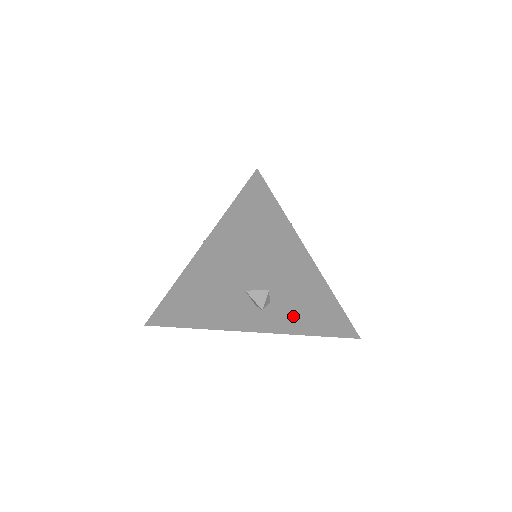
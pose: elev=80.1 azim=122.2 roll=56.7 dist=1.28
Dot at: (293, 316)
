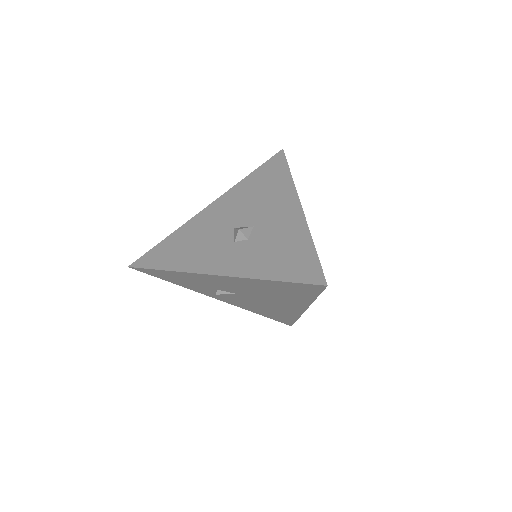
Dot at: (263, 254)
